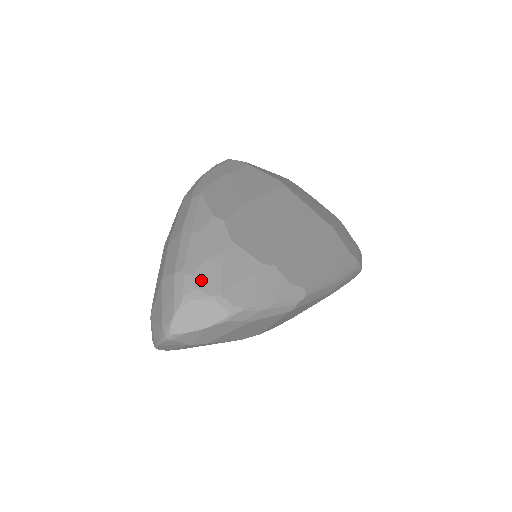
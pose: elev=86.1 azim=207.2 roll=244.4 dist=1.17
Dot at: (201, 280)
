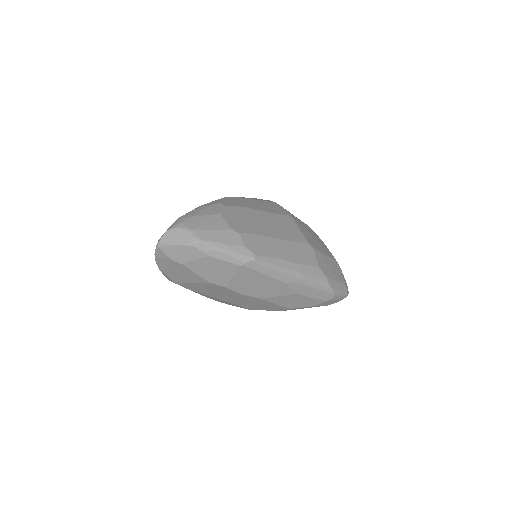
Dot at: (188, 221)
